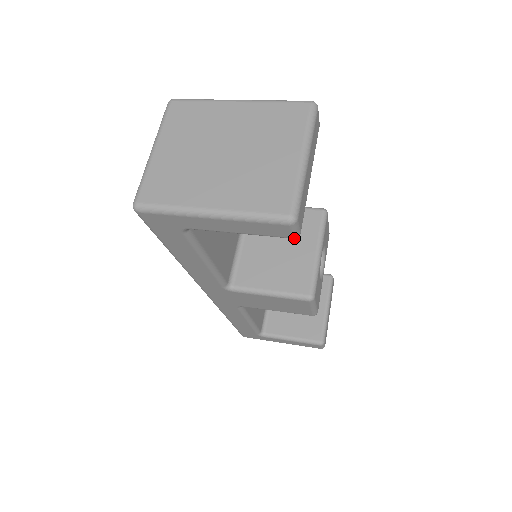
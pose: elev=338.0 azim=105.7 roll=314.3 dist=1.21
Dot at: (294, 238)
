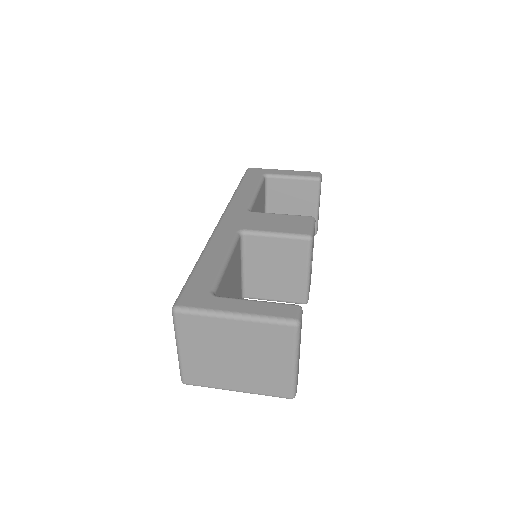
Dot at: (287, 263)
